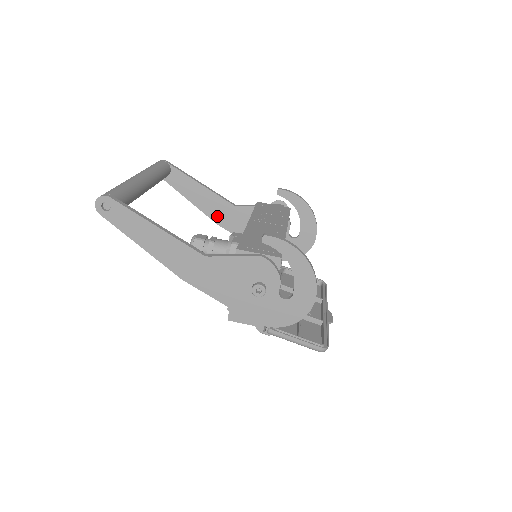
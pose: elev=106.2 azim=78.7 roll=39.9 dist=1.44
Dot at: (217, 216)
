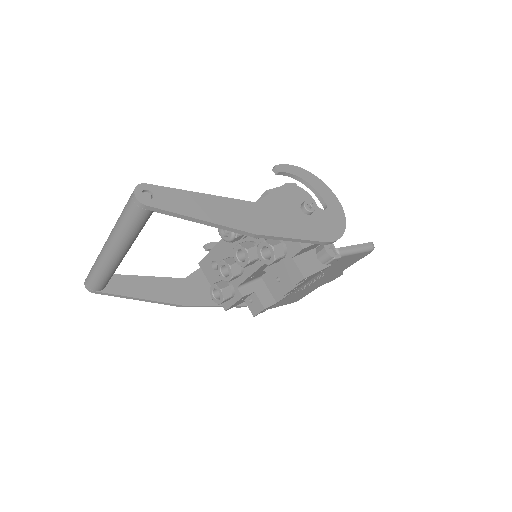
Dot at: (177, 297)
